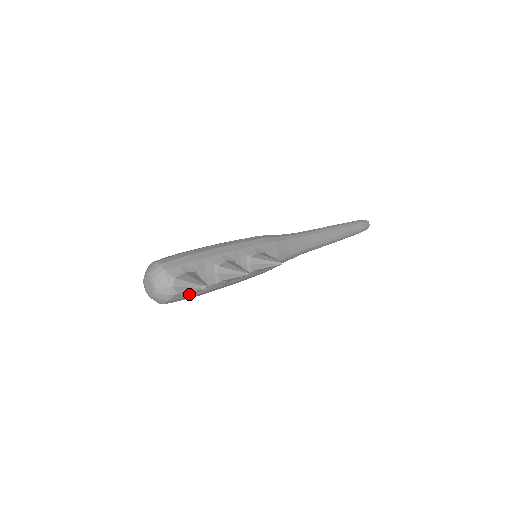
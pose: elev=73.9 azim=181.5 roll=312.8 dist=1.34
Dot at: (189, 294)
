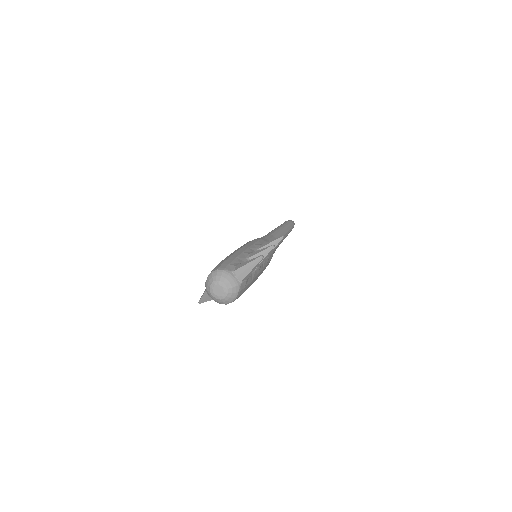
Dot at: (246, 283)
